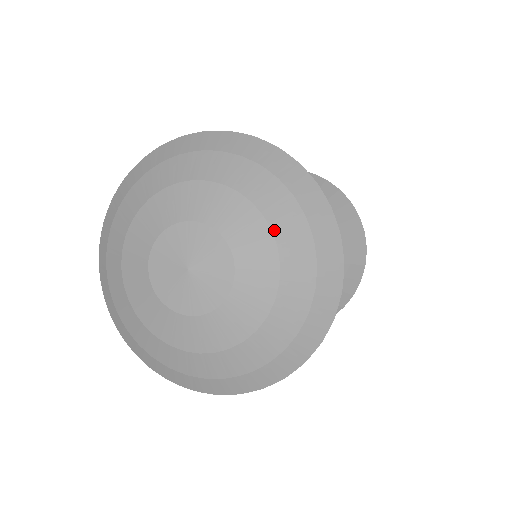
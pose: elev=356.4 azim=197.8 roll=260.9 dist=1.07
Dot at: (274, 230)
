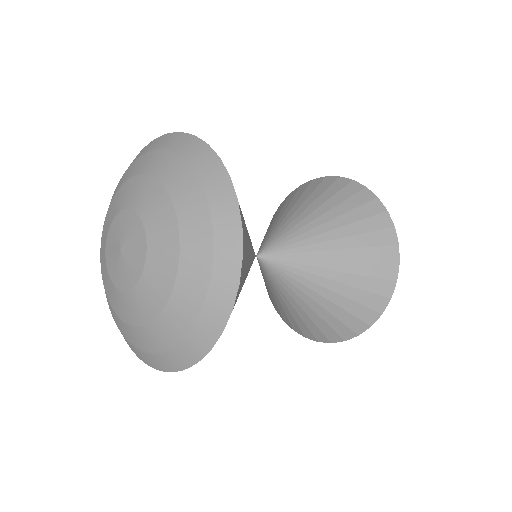
Dot at: (170, 192)
